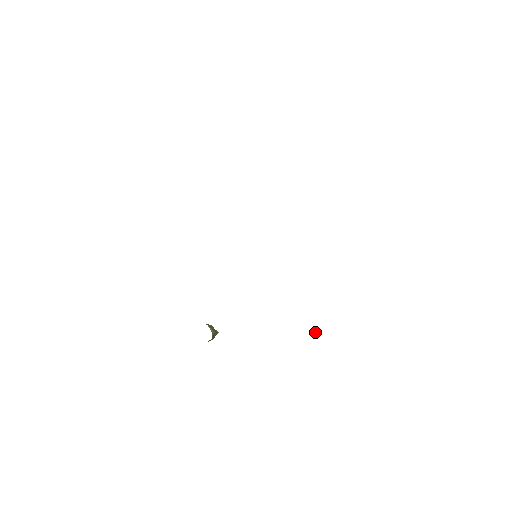
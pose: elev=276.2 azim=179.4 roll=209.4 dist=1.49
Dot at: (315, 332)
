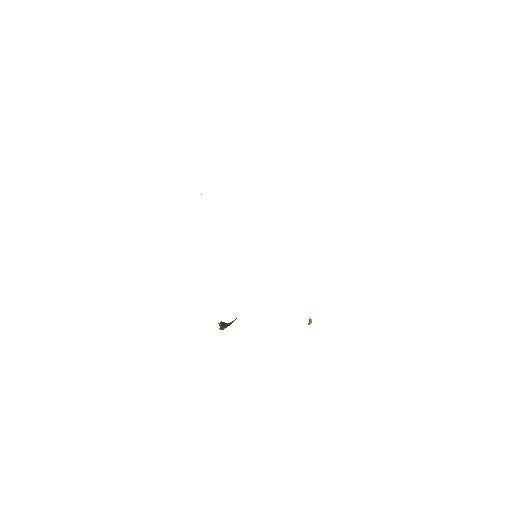
Dot at: (310, 318)
